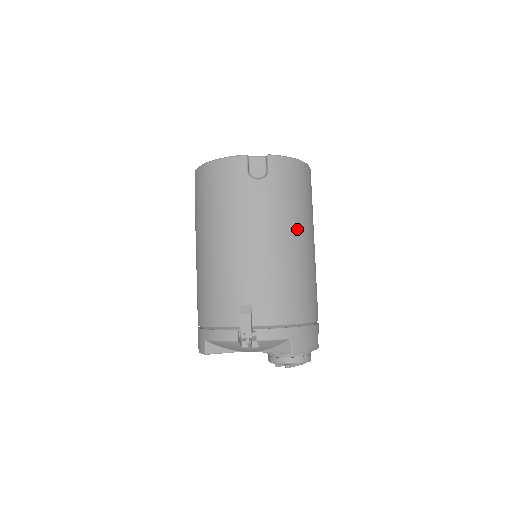
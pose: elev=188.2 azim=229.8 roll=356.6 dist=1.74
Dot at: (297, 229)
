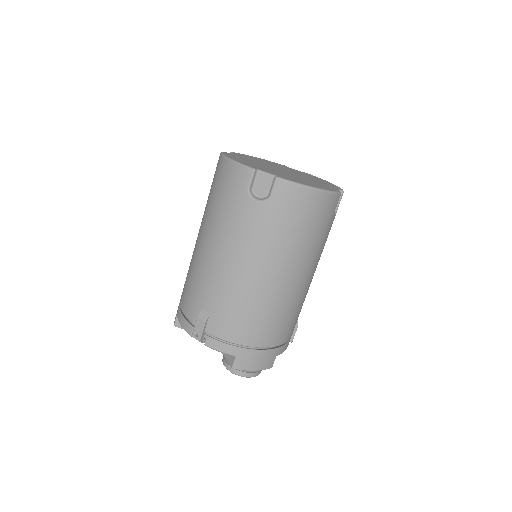
Dot at: (282, 262)
